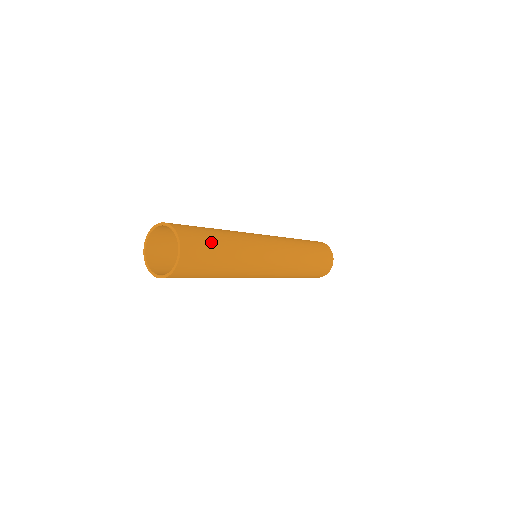
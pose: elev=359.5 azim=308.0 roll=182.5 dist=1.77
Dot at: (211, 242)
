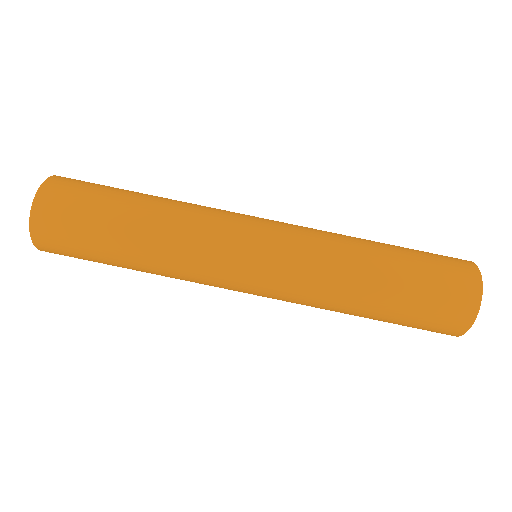
Dot at: (94, 231)
